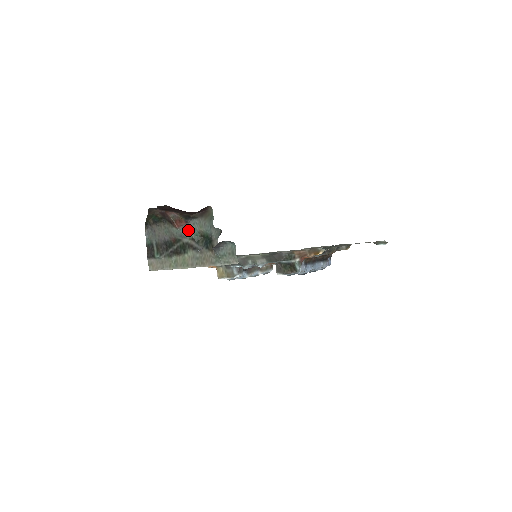
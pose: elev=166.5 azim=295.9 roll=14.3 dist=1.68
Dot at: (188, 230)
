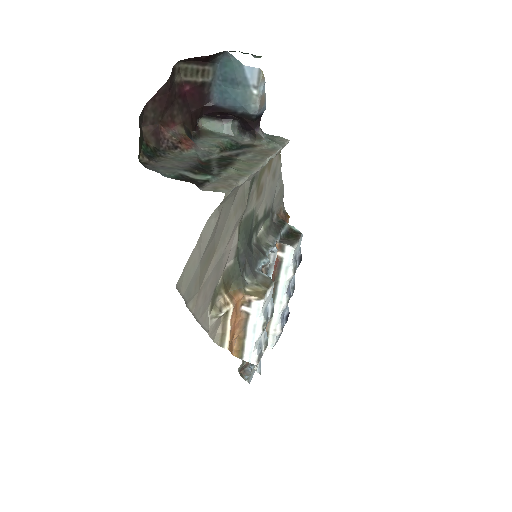
Dot at: (205, 148)
